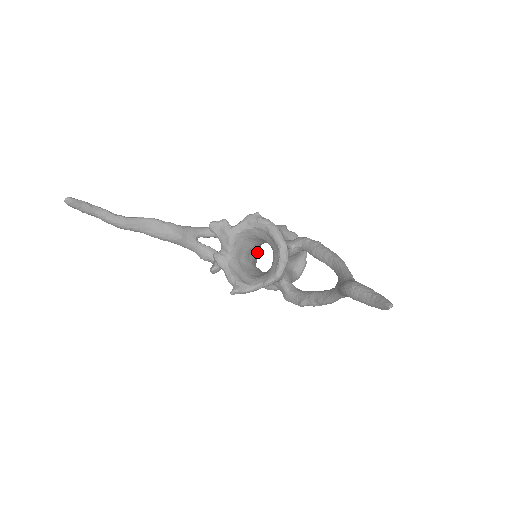
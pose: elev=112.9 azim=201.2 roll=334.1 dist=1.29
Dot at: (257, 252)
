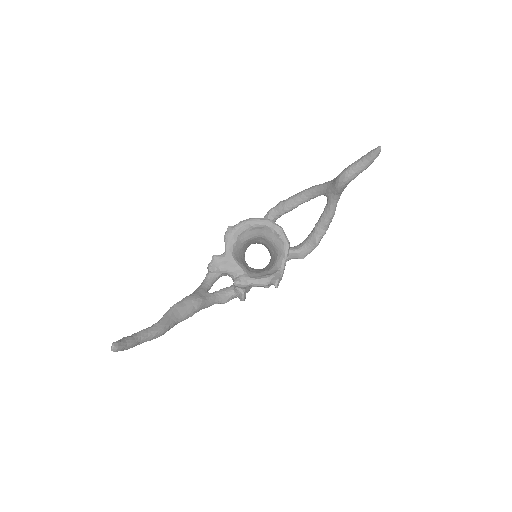
Dot at: occluded
